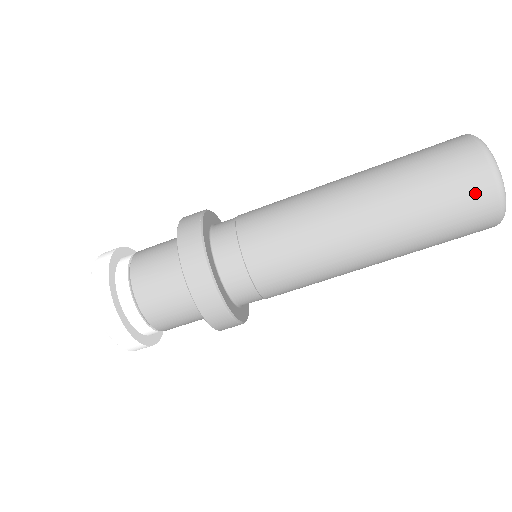
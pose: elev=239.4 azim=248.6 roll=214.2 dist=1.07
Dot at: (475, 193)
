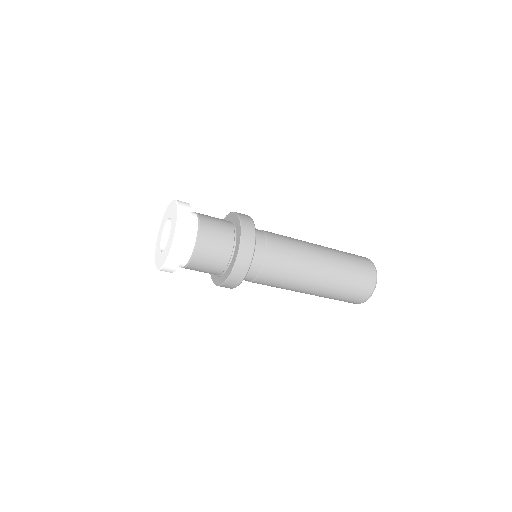
Dot at: (368, 275)
